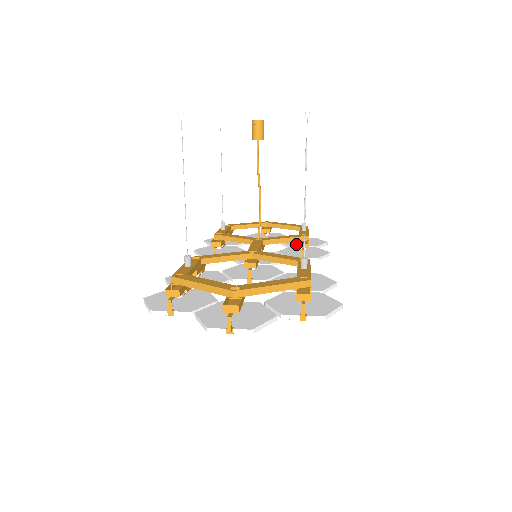
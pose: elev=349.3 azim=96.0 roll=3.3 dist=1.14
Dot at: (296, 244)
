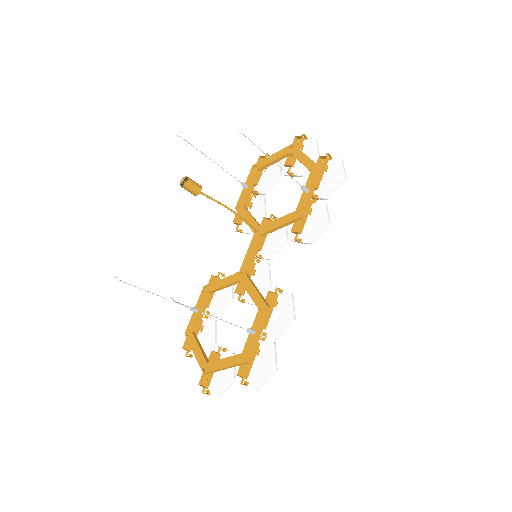
Dot at: occluded
